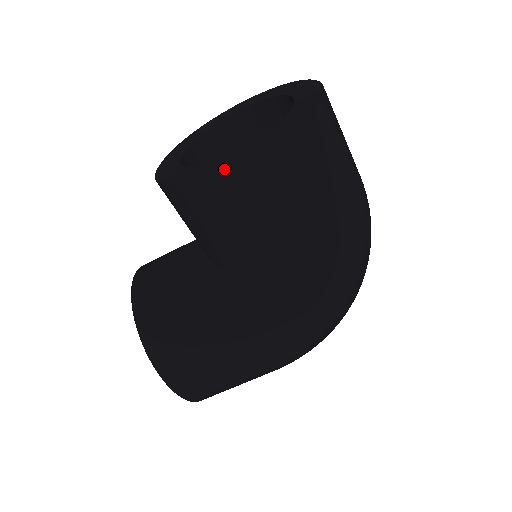
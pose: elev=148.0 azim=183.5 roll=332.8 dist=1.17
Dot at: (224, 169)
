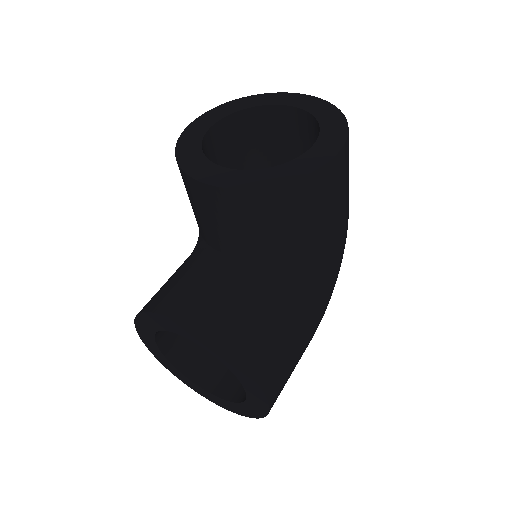
Dot at: (334, 157)
